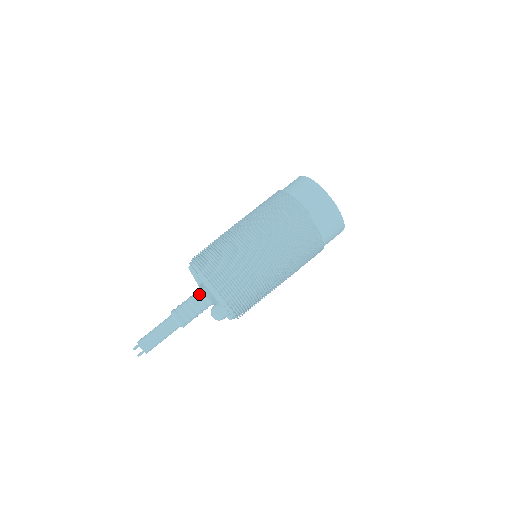
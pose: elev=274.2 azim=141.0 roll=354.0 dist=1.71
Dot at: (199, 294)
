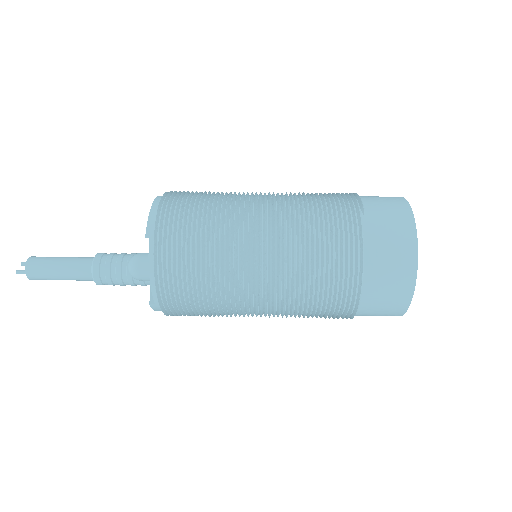
Dot at: occluded
